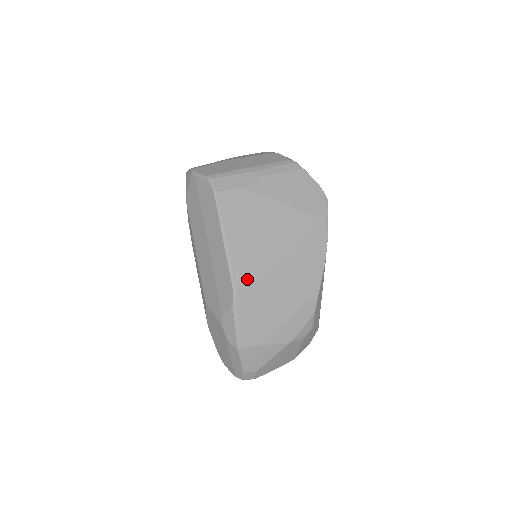
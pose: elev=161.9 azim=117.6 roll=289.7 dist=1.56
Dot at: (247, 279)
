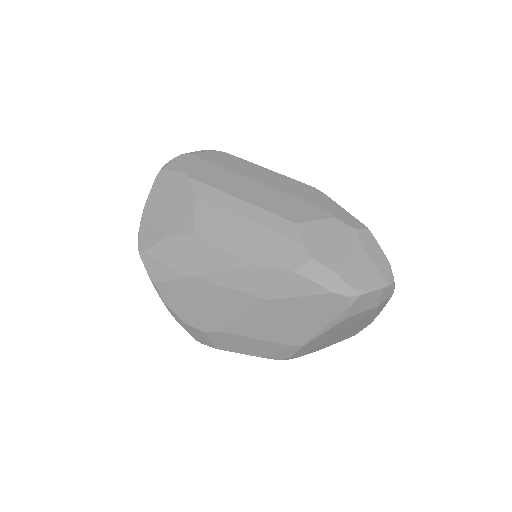
Dot at: occluded
